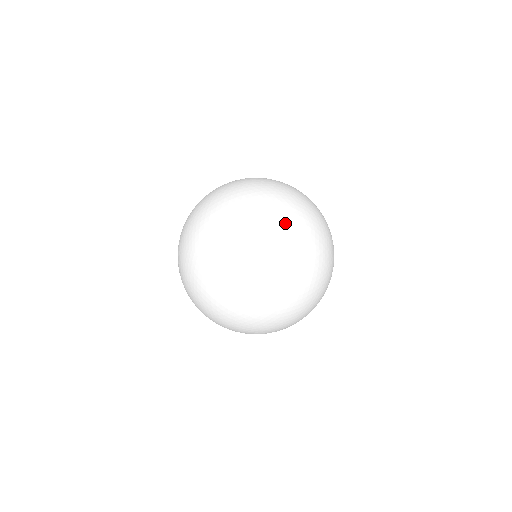
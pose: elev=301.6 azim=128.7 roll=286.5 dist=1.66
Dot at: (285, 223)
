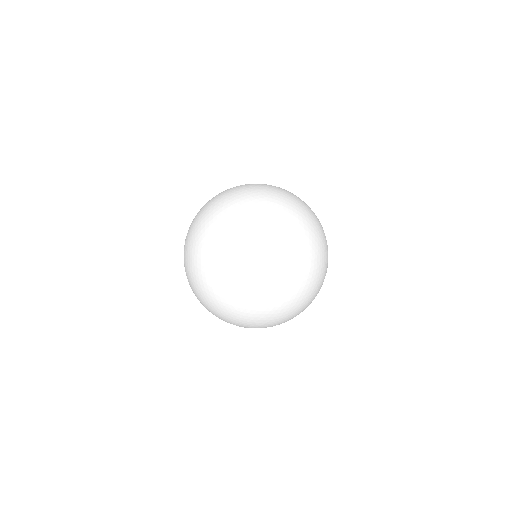
Dot at: (272, 288)
